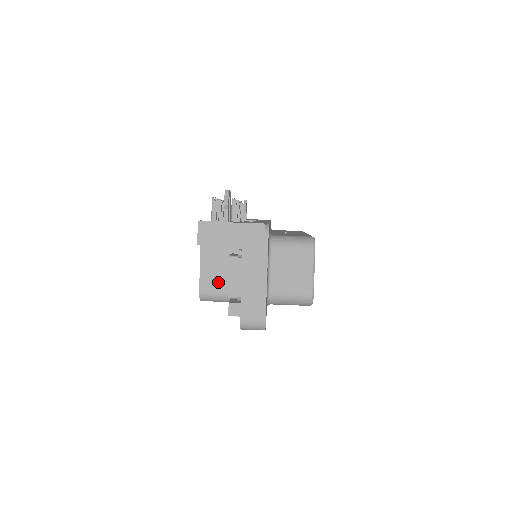
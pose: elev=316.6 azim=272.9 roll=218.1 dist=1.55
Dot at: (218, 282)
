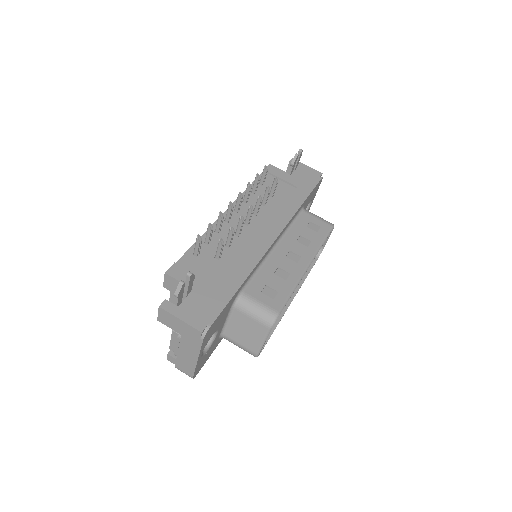
Dot at: occluded
